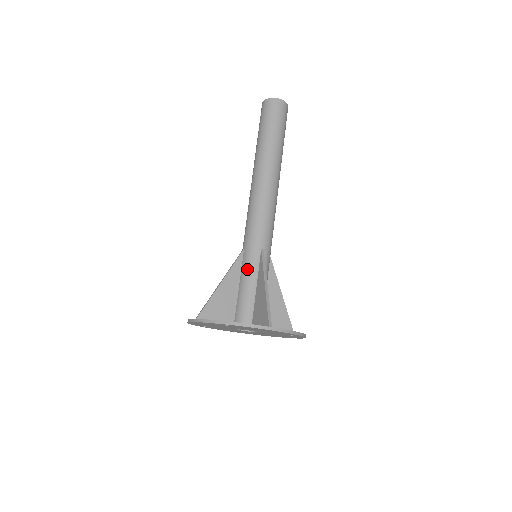
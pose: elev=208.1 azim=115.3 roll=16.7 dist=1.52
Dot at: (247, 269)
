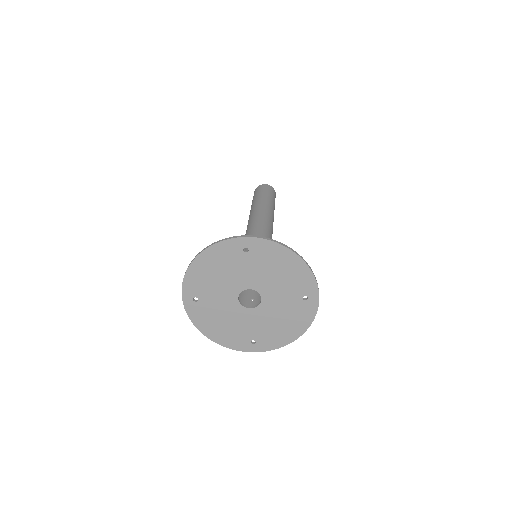
Dot at: occluded
